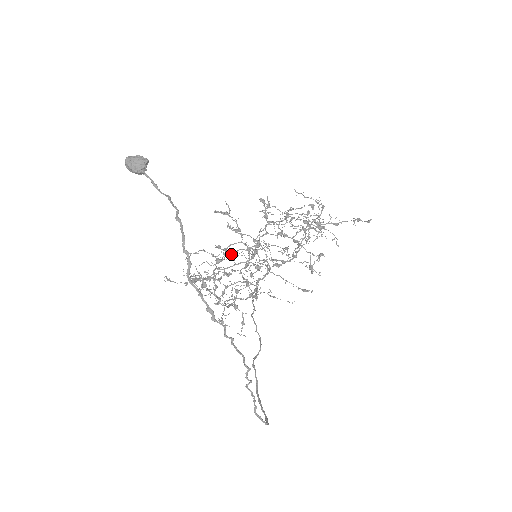
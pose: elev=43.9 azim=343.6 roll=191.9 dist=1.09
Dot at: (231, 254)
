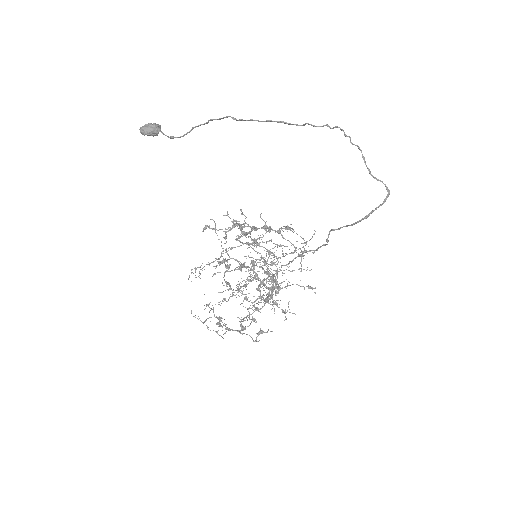
Dot at: (241, 230)
